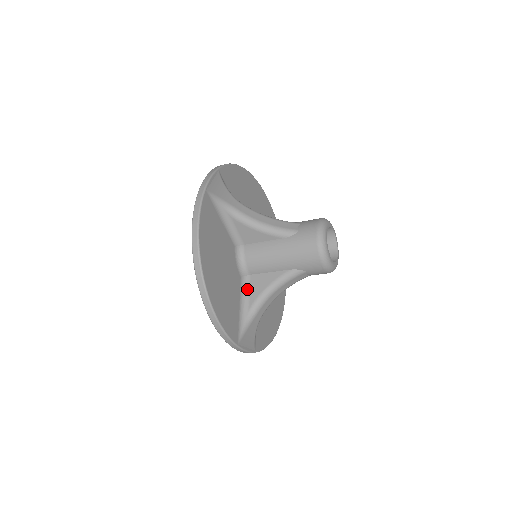
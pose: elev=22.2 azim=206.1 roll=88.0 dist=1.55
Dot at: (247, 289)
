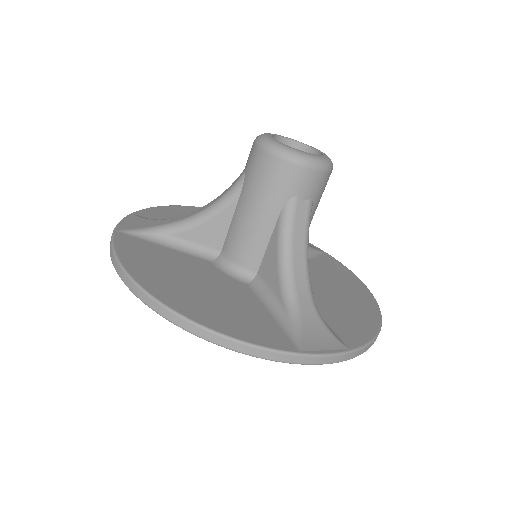
Dot at: (265, 289)
